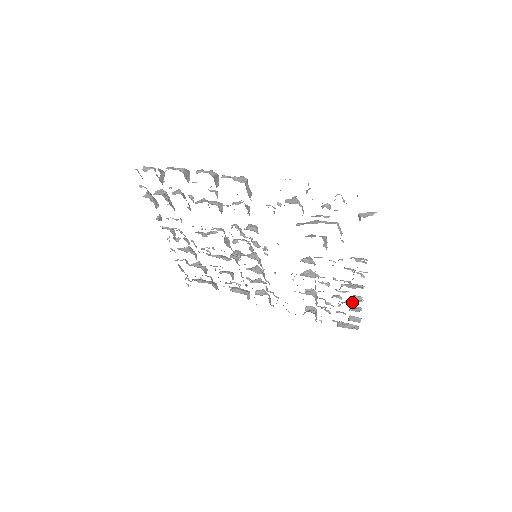
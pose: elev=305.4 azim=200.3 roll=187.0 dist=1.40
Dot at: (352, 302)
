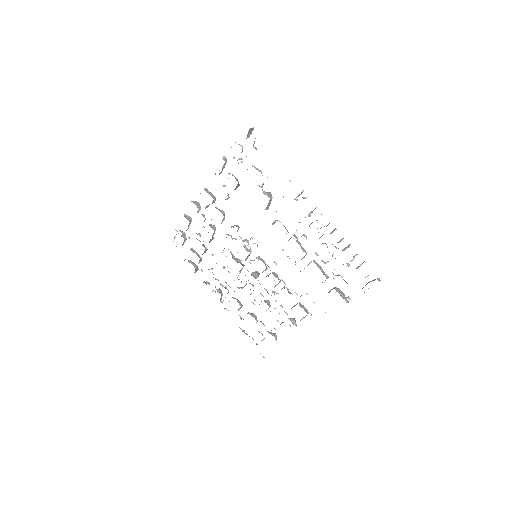
Dot at: occluded
